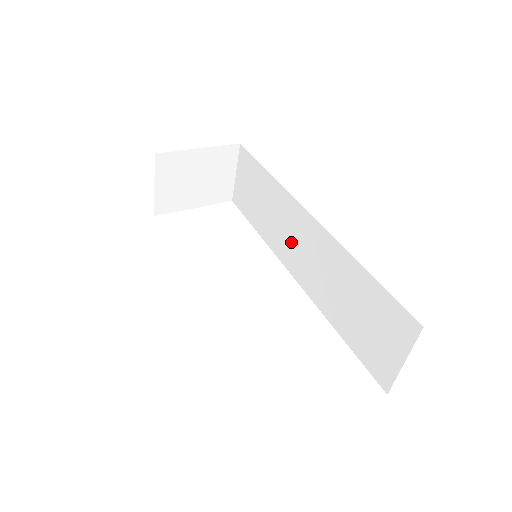
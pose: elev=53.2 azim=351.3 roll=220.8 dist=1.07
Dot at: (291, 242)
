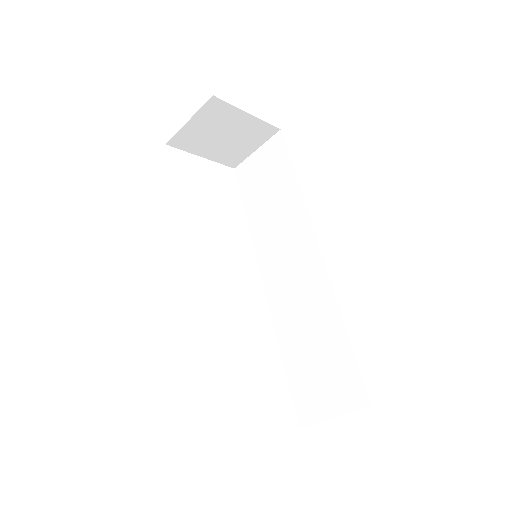
Dot at: (281, 253)
